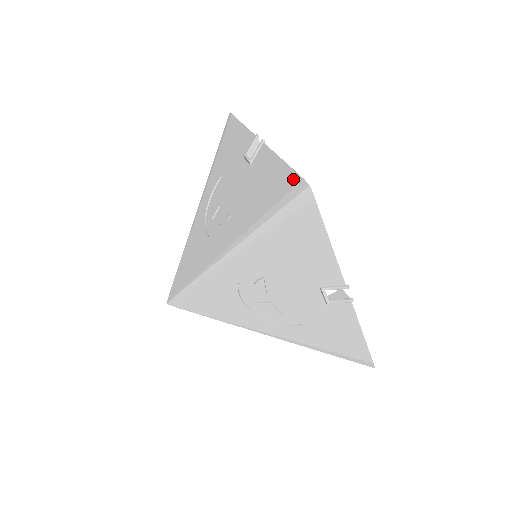
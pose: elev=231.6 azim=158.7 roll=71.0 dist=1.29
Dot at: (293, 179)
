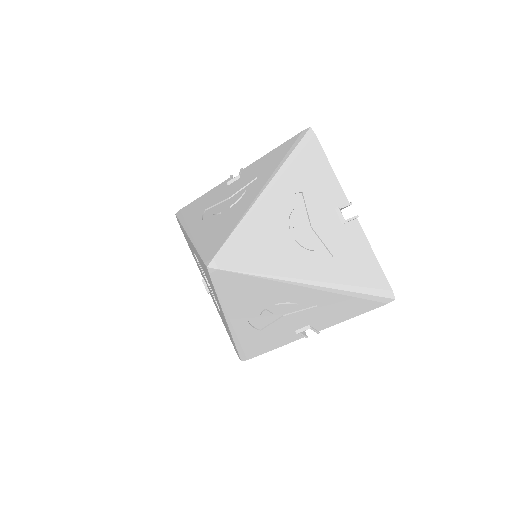
Dot at: (294, 138)
